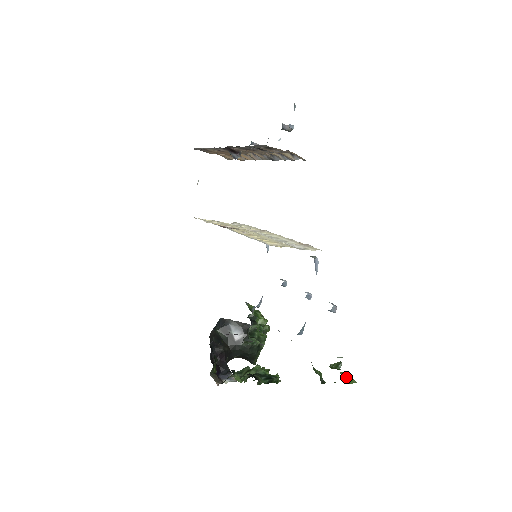
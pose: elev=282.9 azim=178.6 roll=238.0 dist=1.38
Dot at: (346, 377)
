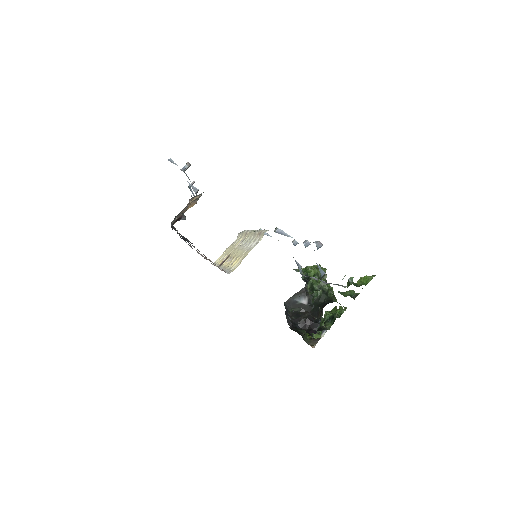
Dot at: (363, 281)
